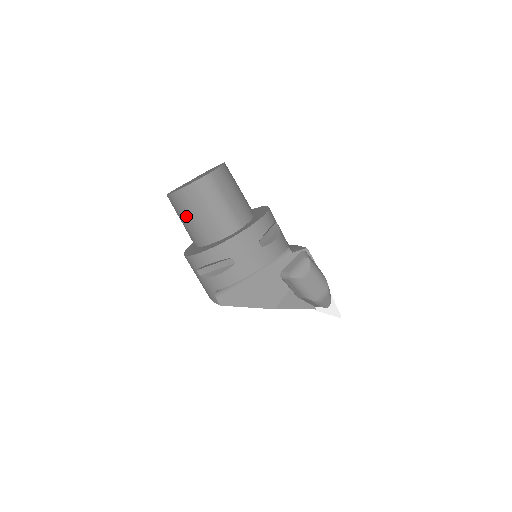
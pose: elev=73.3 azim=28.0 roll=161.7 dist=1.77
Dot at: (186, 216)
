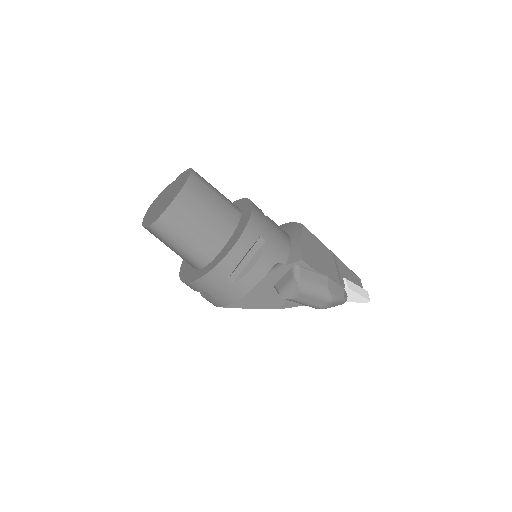
Dot at: occluded
